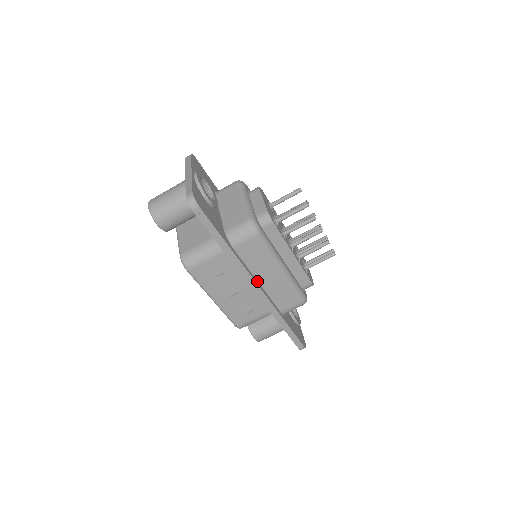
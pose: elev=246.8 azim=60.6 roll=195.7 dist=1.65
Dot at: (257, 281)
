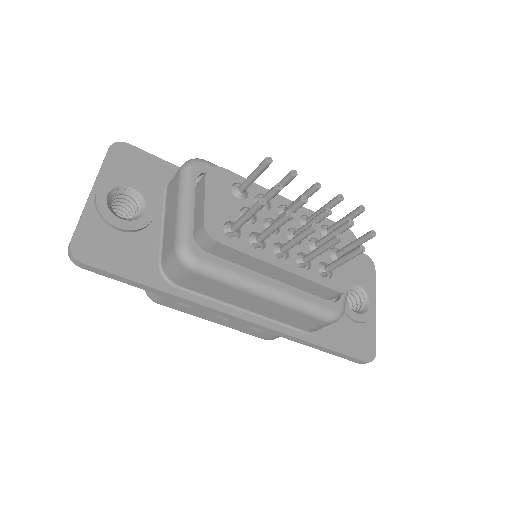
Dot at: (241, 310)
